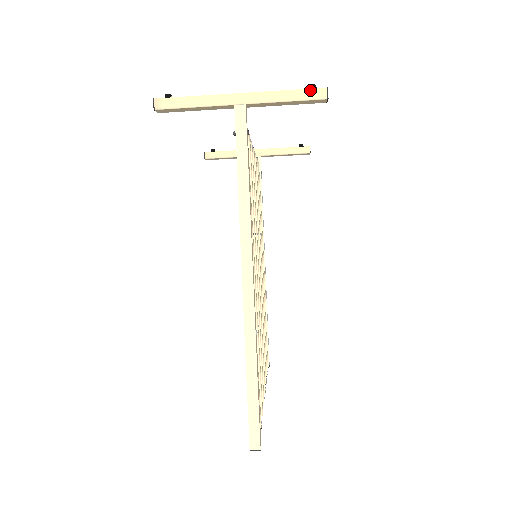
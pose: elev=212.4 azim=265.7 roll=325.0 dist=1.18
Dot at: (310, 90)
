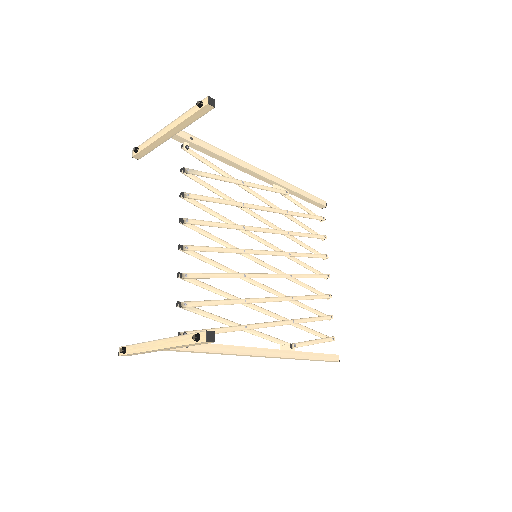
Dot at: (197, 343)
